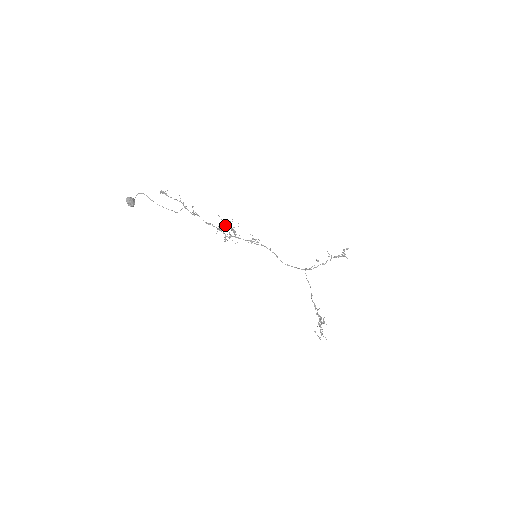
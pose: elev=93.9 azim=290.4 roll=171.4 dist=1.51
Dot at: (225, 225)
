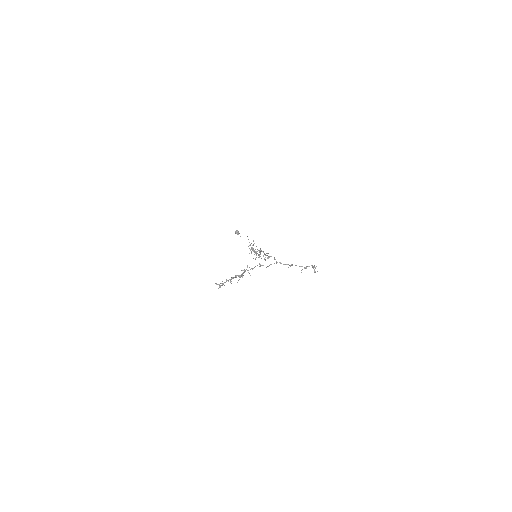
Dot at: occluded
